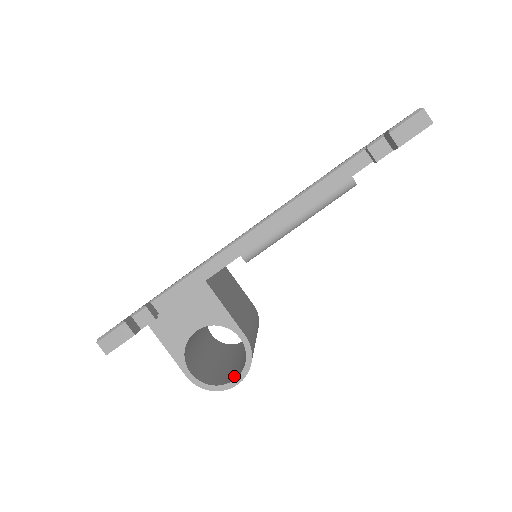
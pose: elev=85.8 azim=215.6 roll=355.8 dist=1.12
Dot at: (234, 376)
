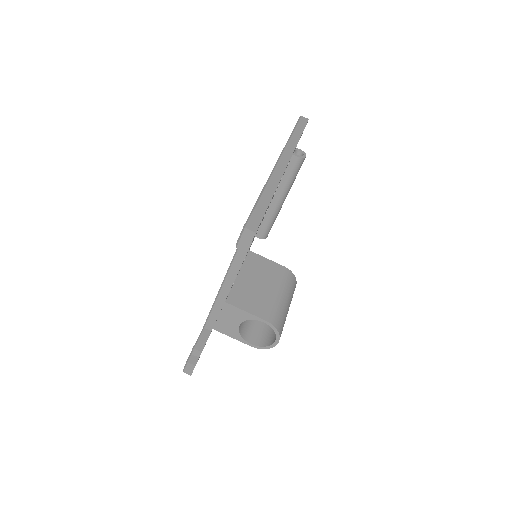
Dot at: occluded
